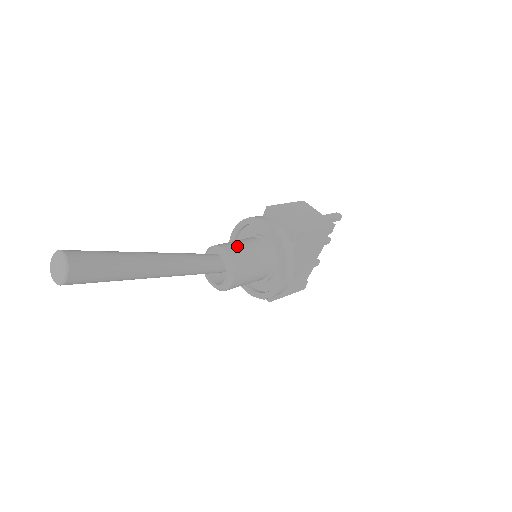
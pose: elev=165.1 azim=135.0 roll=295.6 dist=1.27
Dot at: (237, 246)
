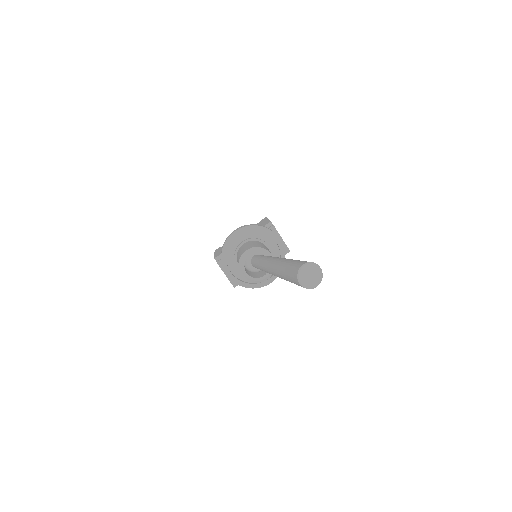
Dot at: (270, 252)
